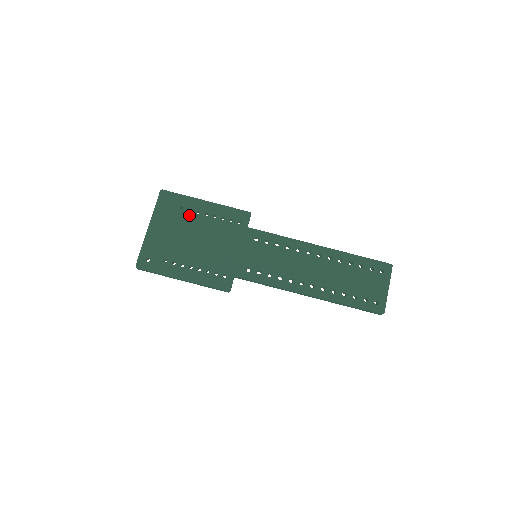
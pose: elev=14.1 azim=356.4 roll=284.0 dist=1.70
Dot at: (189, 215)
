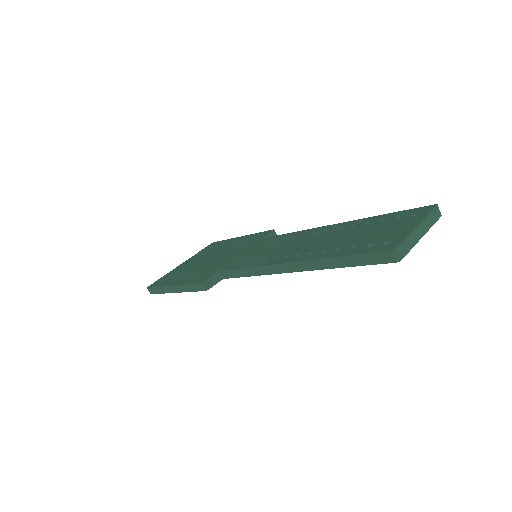
Dot at: (219, 248)
